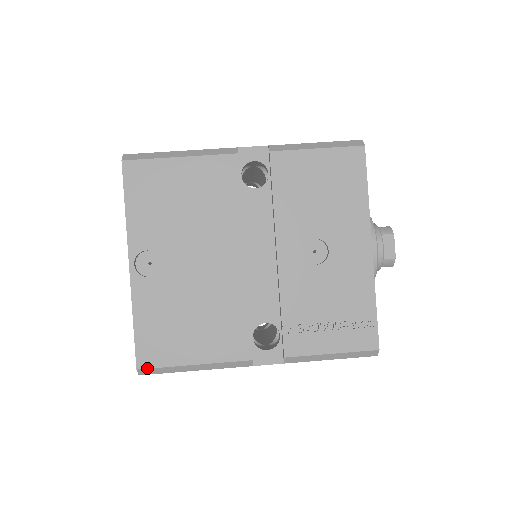
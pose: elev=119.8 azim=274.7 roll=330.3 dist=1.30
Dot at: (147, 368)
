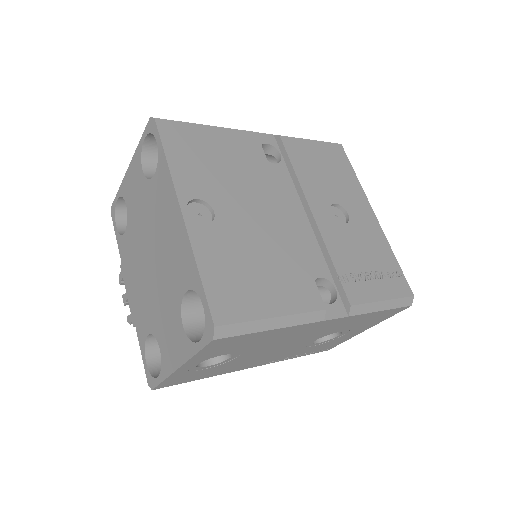
Dot at: (226, 324)
